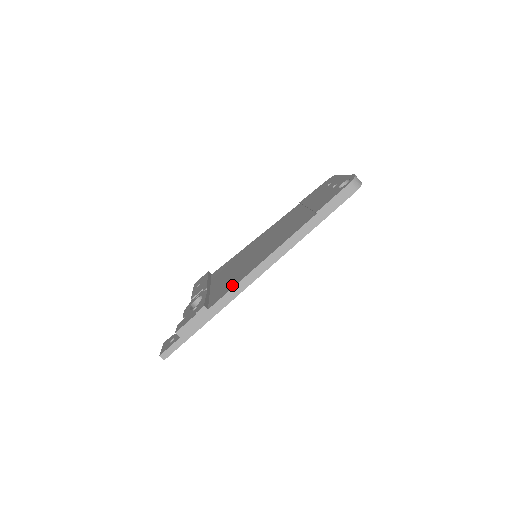
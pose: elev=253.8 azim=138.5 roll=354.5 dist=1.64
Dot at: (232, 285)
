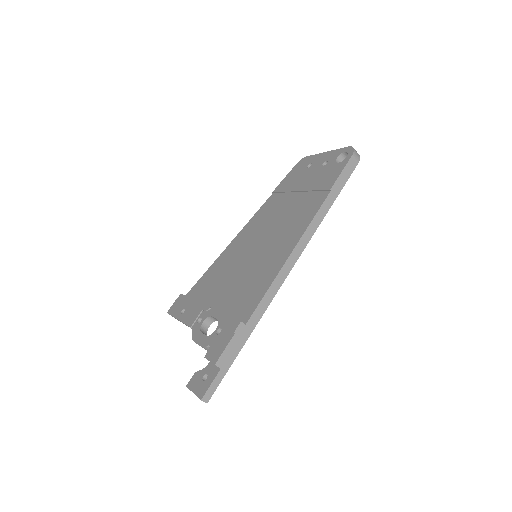
Dot at: (261, 290)
